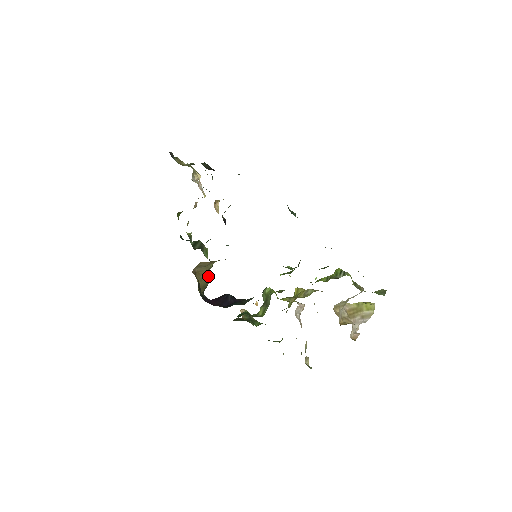
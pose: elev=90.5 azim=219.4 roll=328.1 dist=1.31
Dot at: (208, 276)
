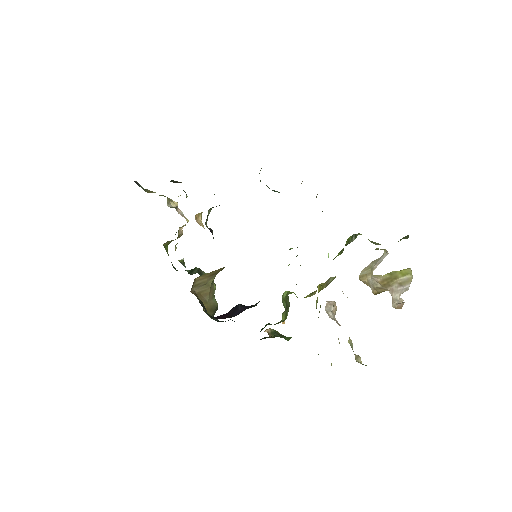
Dot at: (214, 298)
